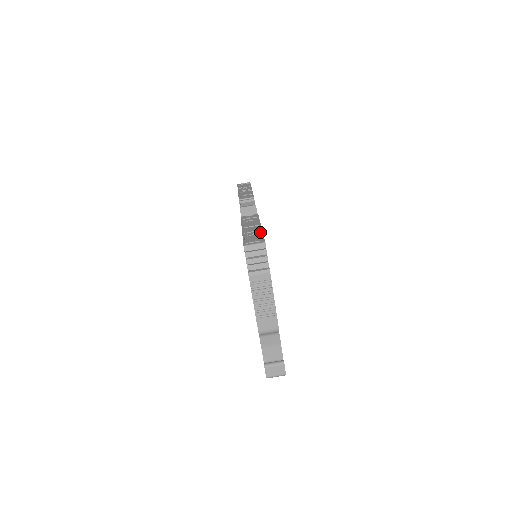
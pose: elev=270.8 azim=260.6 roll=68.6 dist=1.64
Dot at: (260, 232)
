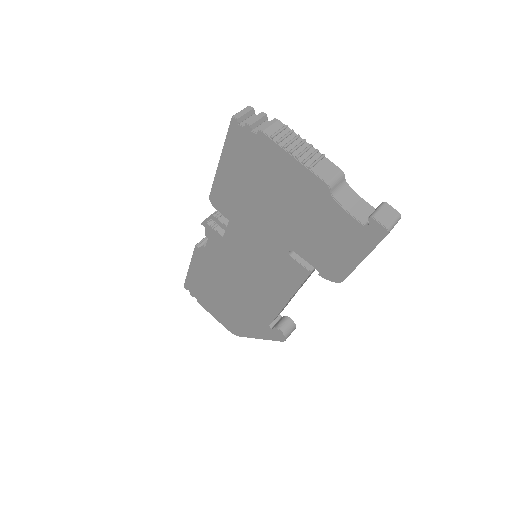
Dot at: occluded
